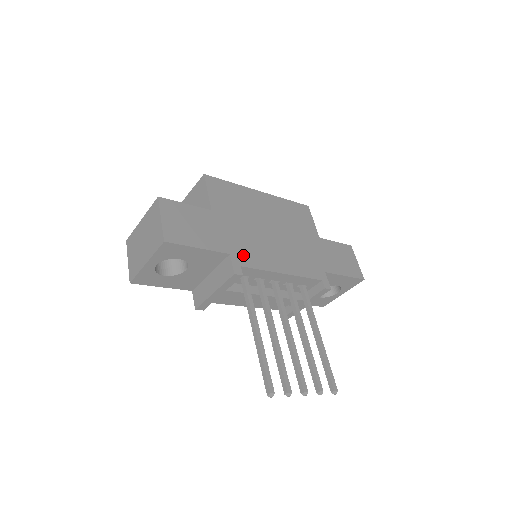
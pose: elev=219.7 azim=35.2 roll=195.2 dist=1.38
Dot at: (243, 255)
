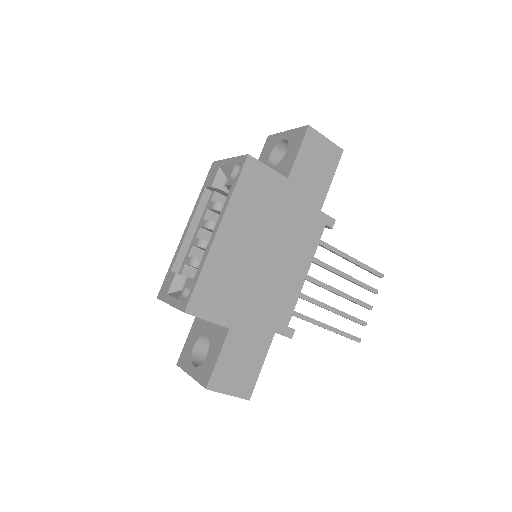
Dot at: (279, 317)
